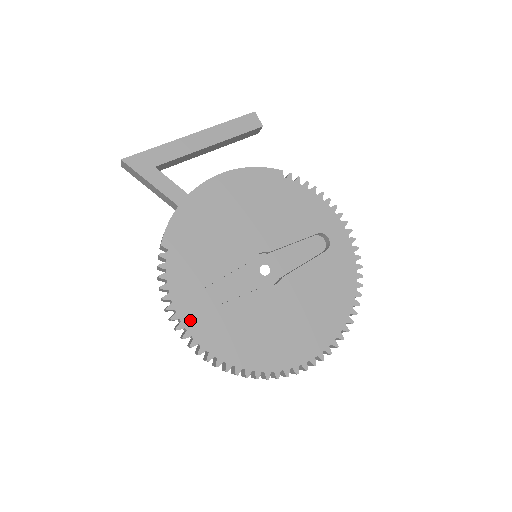
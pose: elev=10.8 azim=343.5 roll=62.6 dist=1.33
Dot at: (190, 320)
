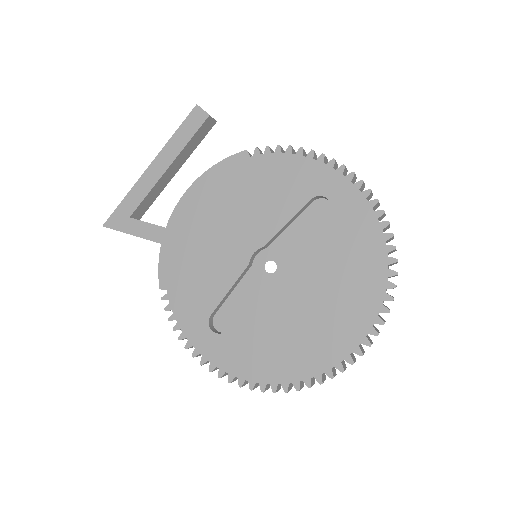
Dot at: (209, 351)
